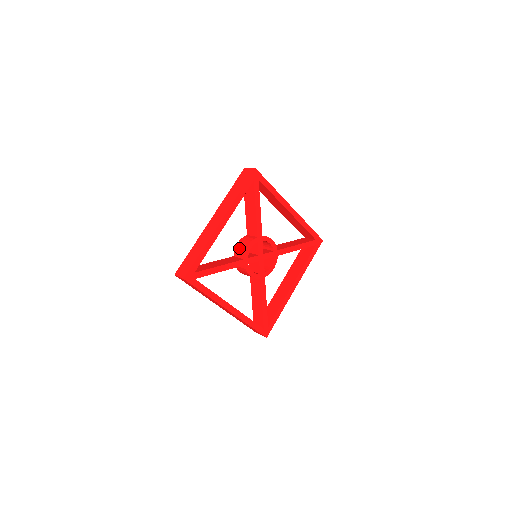
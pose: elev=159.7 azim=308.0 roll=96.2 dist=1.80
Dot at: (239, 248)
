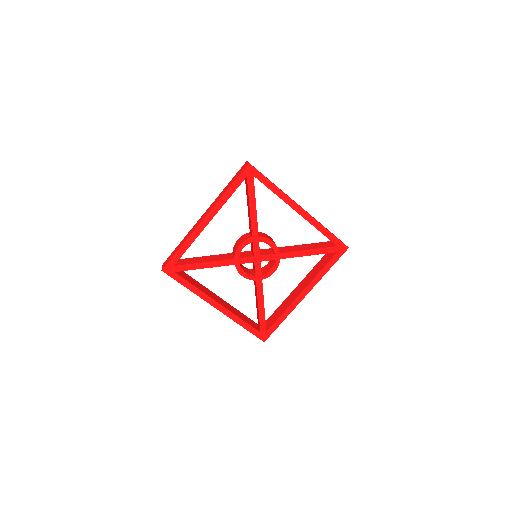
Dot at: (235, 246)
